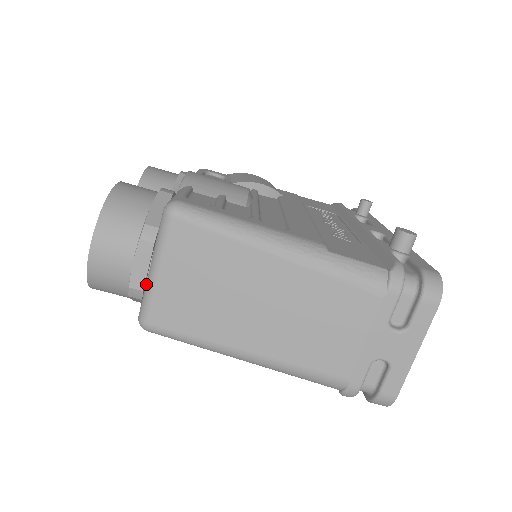
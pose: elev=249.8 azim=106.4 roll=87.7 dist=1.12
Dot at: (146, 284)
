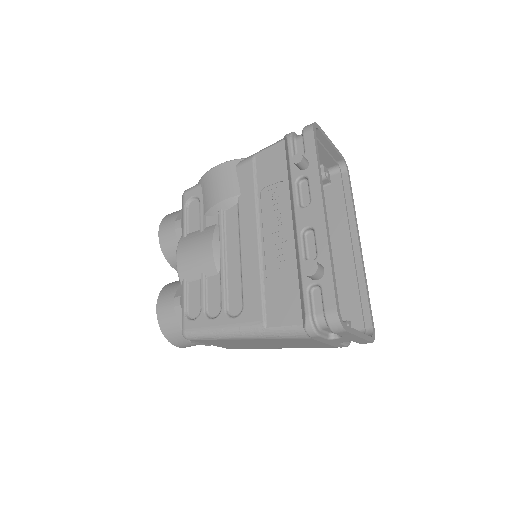
Dot at: occluded
